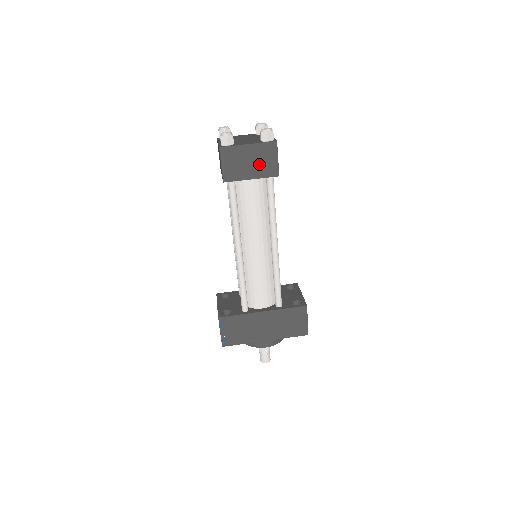
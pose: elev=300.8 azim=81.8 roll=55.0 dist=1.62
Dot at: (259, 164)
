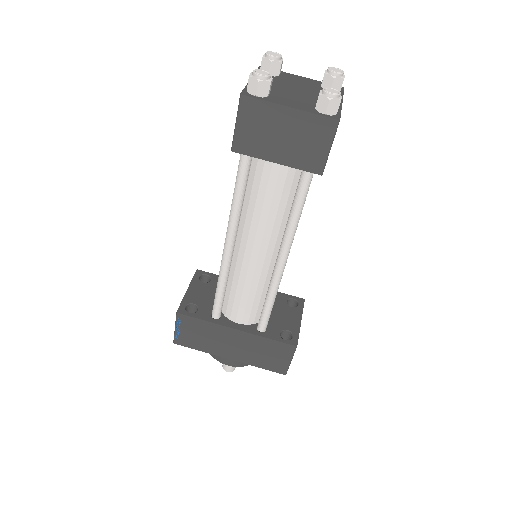
Dot at: (297, 145)
